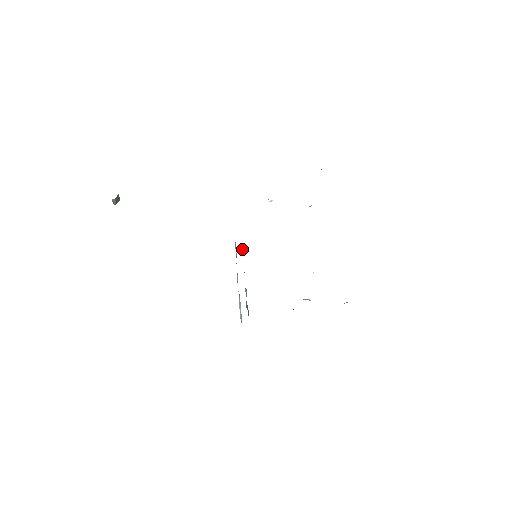
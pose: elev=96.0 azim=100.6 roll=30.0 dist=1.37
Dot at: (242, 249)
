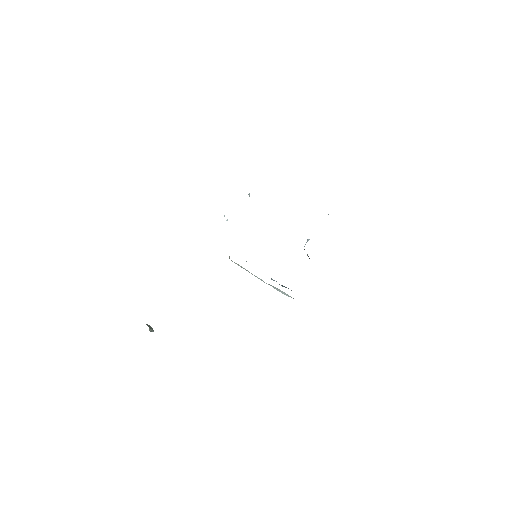
Dot at: occluded
